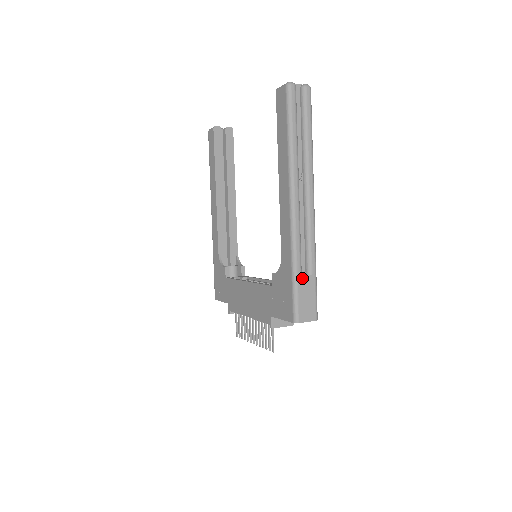
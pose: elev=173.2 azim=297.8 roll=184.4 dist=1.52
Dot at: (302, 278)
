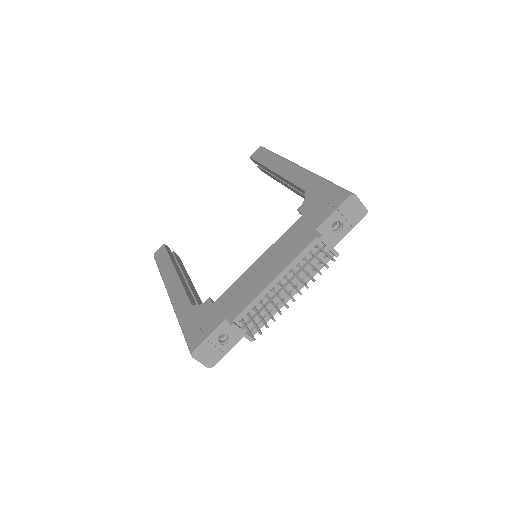
Dot at: occluded
